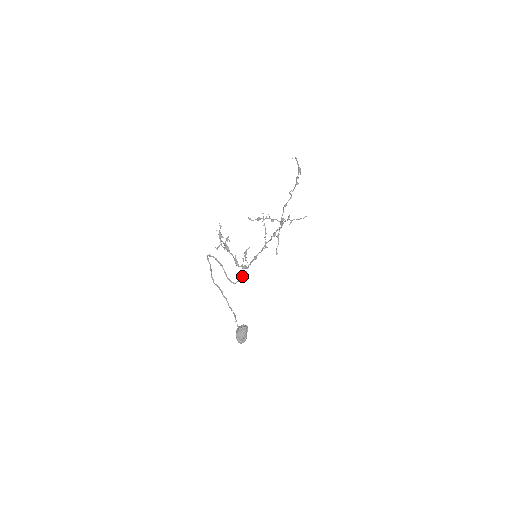
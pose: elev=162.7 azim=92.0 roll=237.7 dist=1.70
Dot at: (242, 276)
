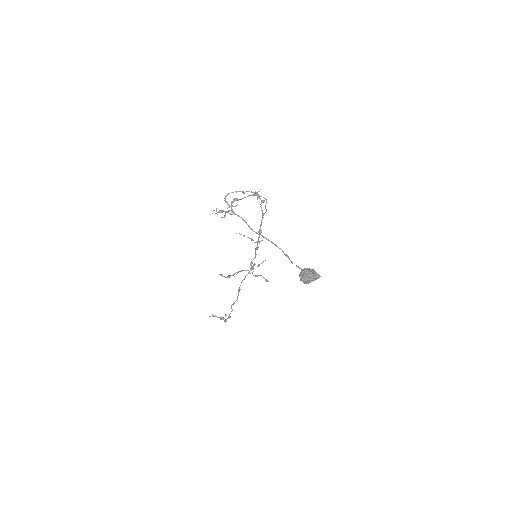
Dot at: (265, 212)
